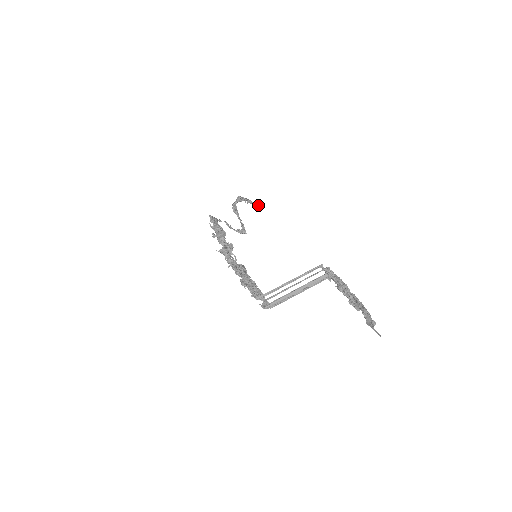
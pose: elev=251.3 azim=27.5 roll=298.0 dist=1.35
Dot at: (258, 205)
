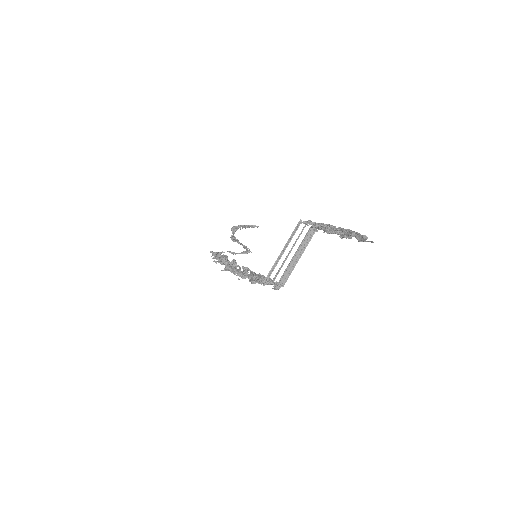
Dot at: (252, 225)
